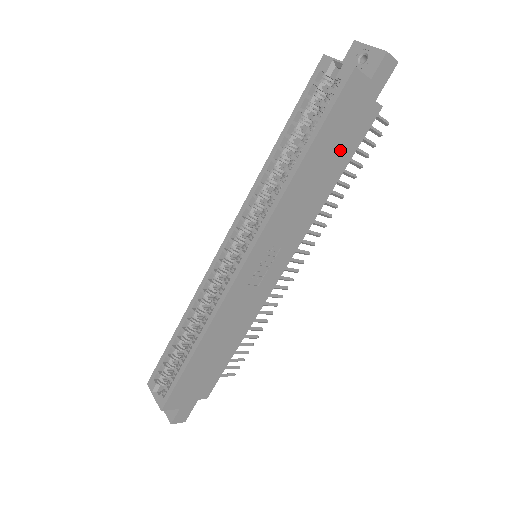
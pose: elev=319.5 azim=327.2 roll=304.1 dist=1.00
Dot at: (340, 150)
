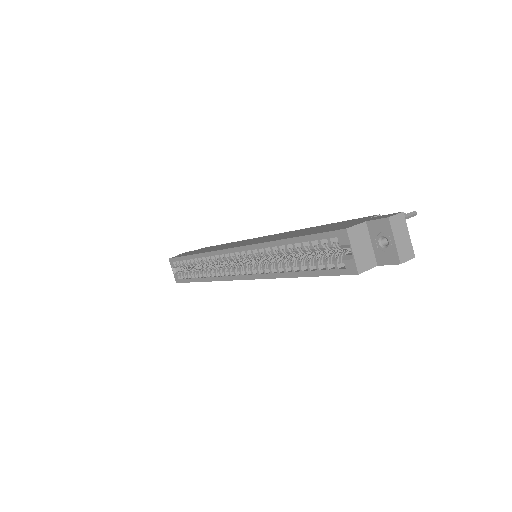
Dot at: occluded
